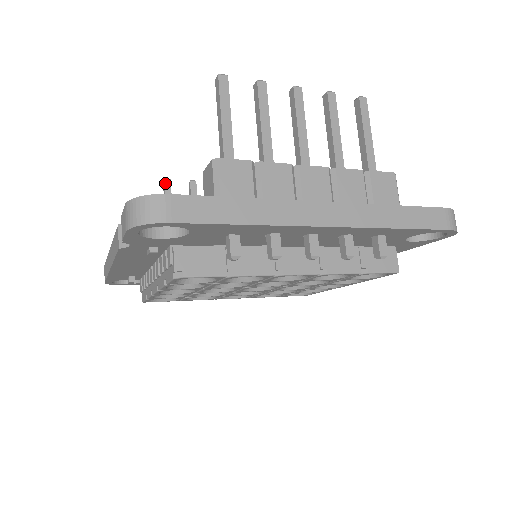
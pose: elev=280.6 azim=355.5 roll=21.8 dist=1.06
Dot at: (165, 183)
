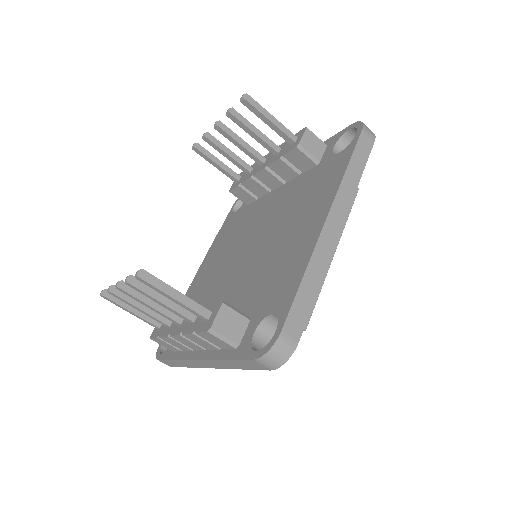
Dot at: (195, 151)
